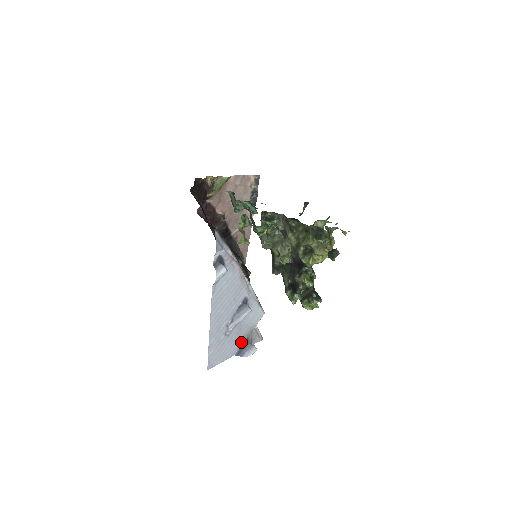
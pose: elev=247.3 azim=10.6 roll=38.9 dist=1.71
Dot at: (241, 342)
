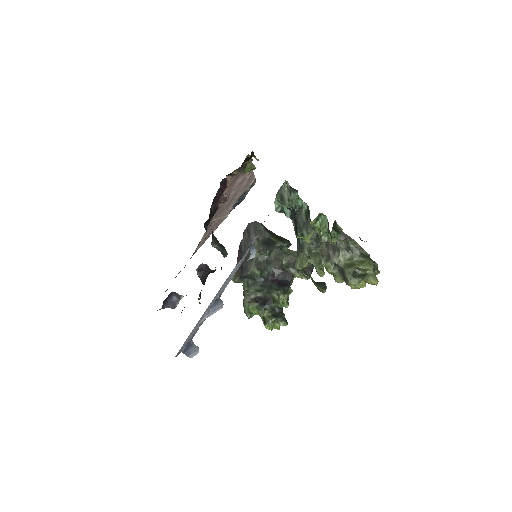
Dot at: occluded
